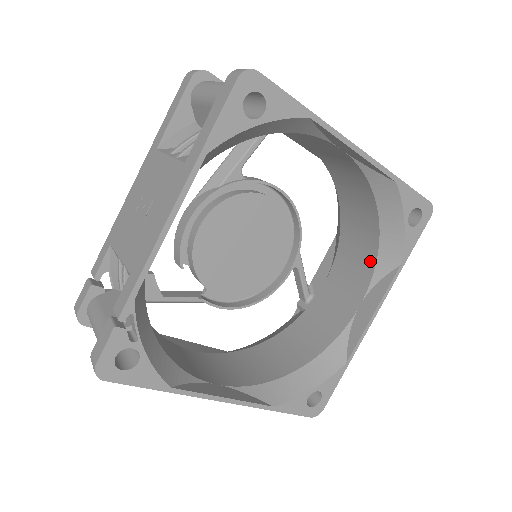
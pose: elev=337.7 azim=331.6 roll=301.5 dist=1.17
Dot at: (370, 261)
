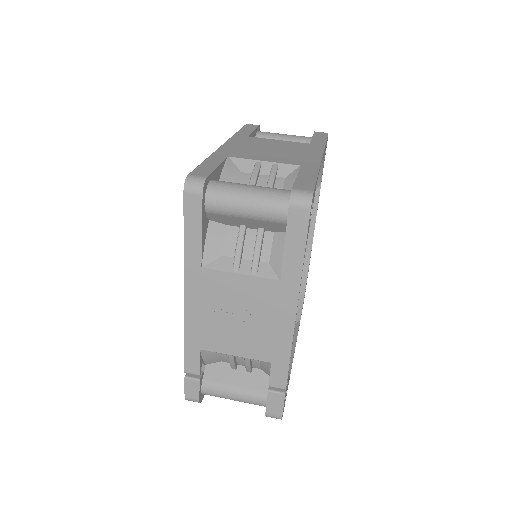
Dot at: occluded
